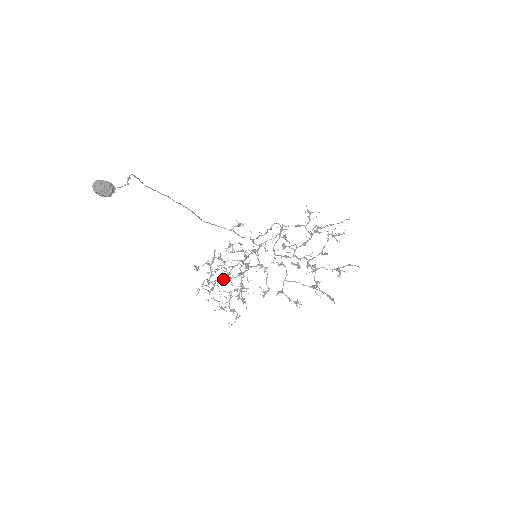
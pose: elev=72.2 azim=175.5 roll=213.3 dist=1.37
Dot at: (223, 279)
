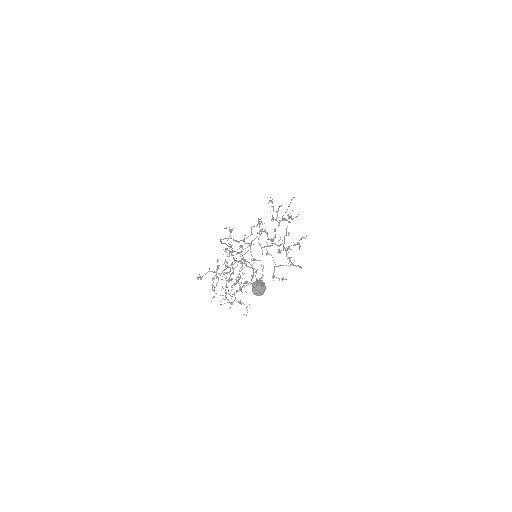
Dot at: occluded
